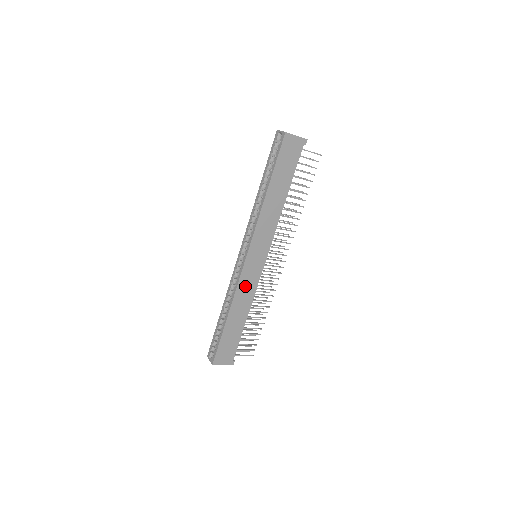
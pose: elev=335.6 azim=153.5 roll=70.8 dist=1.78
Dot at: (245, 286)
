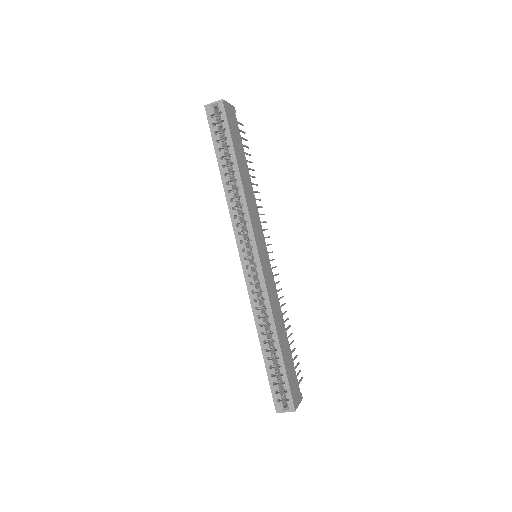
Dot at: (271, 293)
